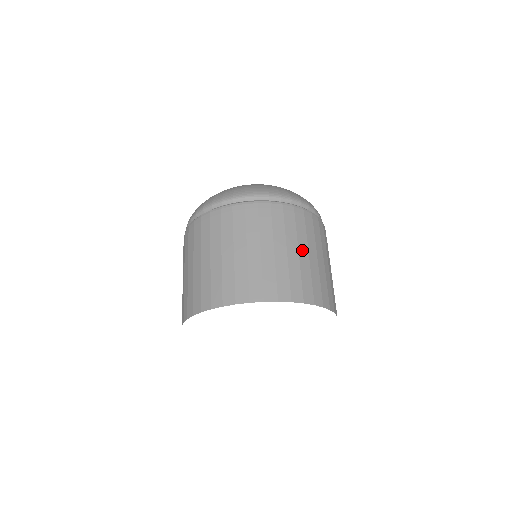
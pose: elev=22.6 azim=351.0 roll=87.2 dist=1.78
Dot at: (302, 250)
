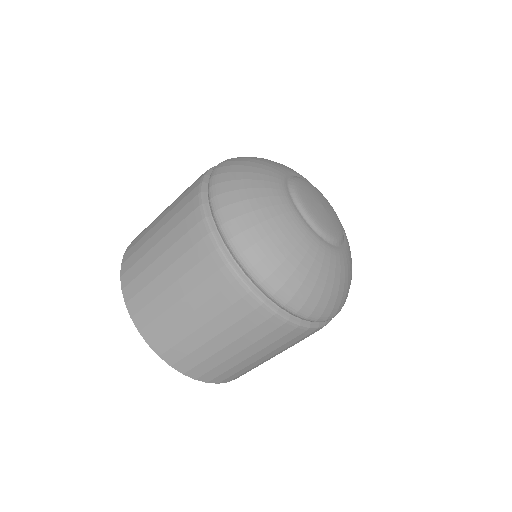
Dot at: (233, 347)
